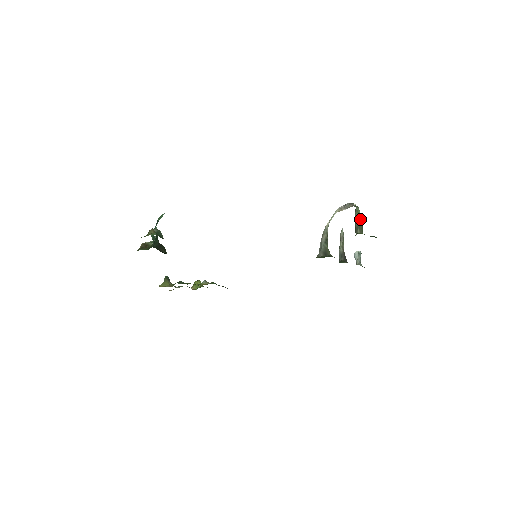
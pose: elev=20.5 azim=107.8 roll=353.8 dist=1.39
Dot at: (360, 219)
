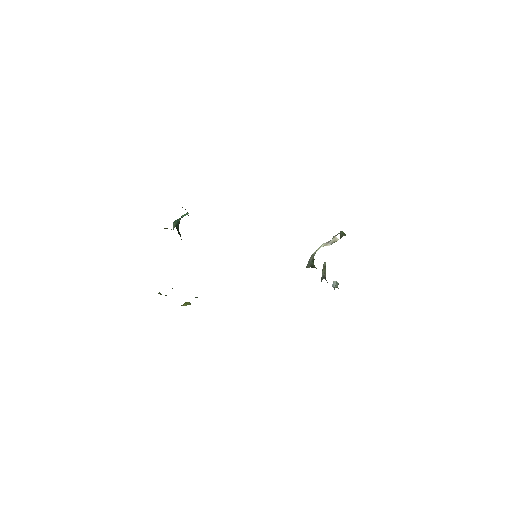
Dot at: occluded
